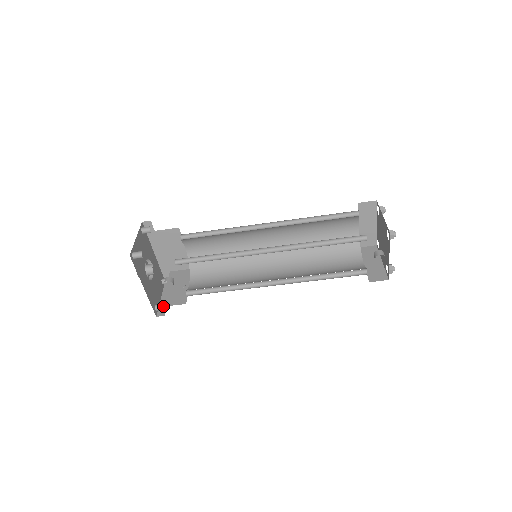
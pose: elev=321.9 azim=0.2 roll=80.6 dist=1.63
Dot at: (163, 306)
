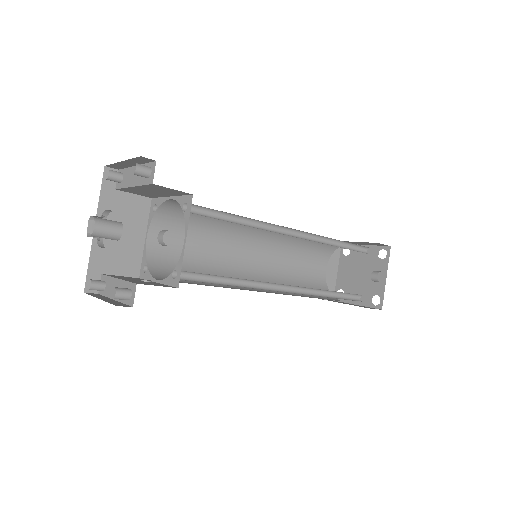
Dot at: (140, 283)
